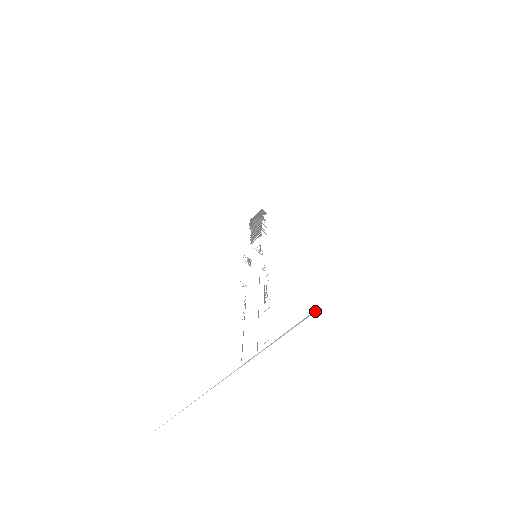
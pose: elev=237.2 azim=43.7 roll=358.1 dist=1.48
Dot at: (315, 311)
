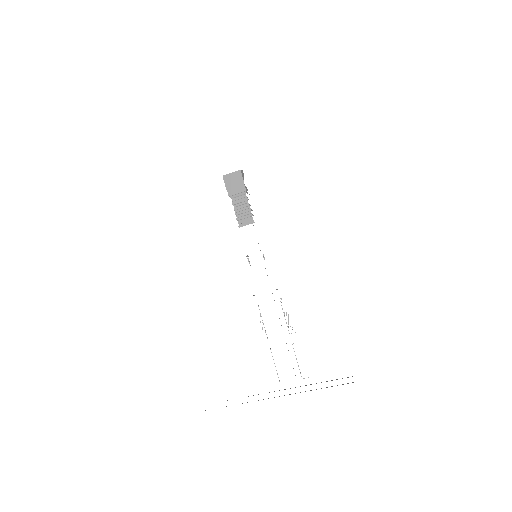
Dot at: occluded
